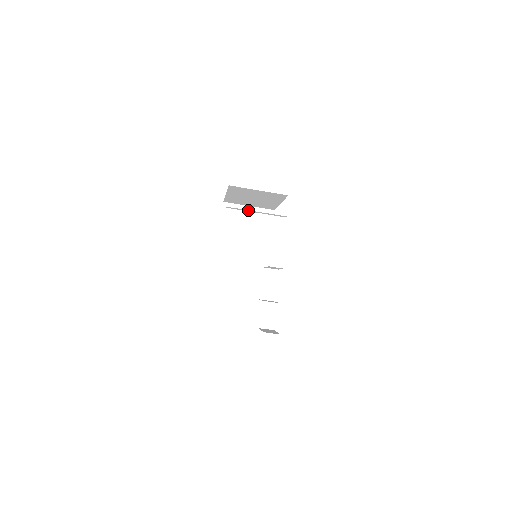
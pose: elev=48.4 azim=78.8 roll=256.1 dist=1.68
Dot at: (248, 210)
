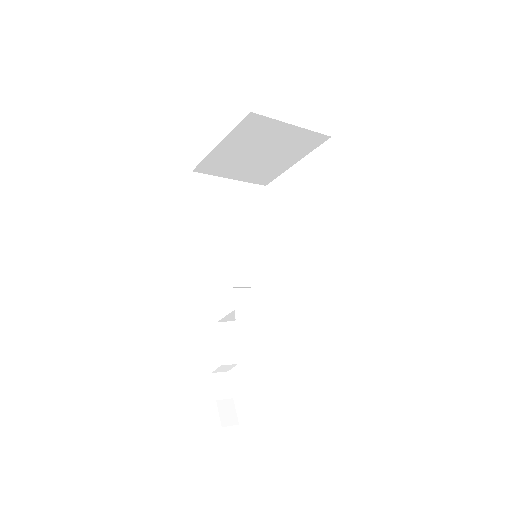
Dot at: occluded
